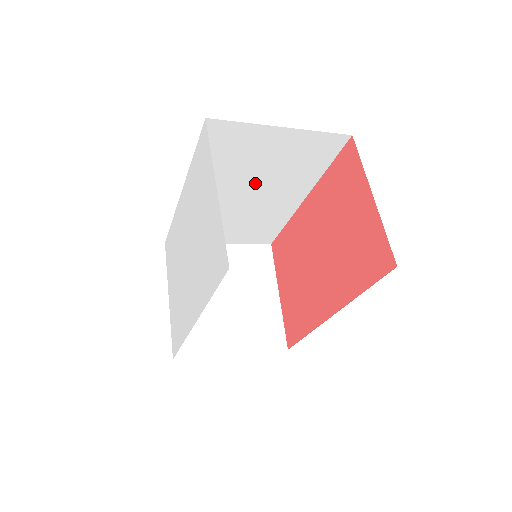
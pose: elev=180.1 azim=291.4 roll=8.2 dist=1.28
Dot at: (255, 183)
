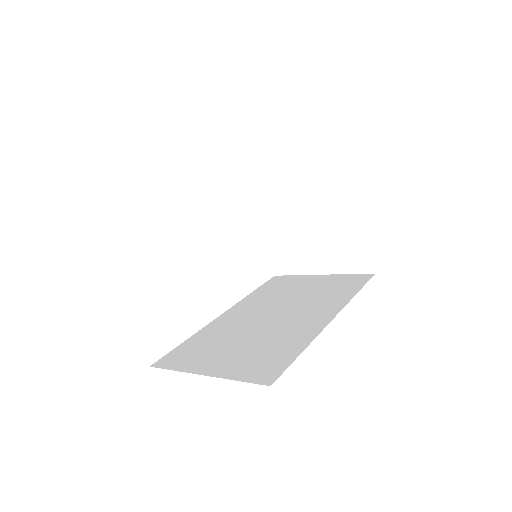
Dot at: occluded
